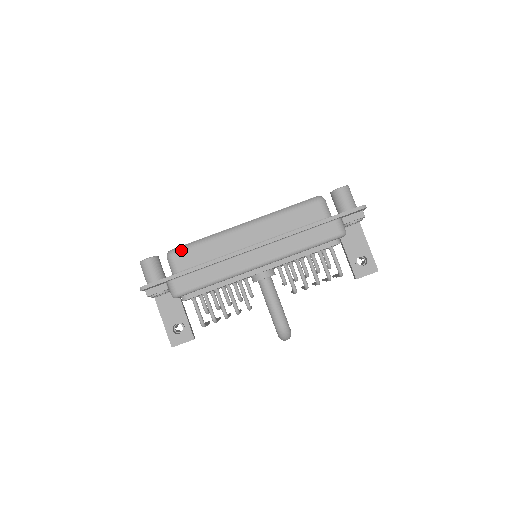
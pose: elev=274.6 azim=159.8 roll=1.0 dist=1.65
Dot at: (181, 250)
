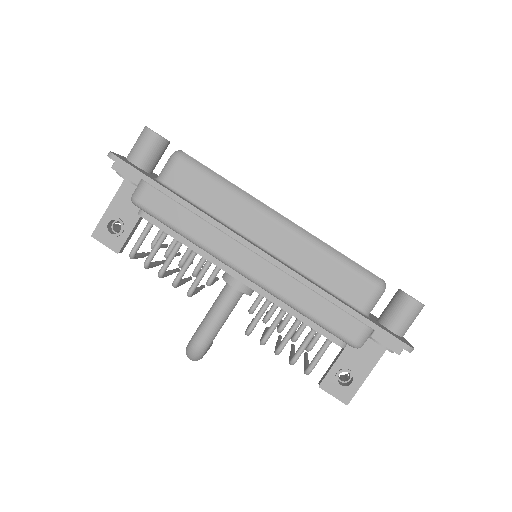
Dot at: (191, 164)
